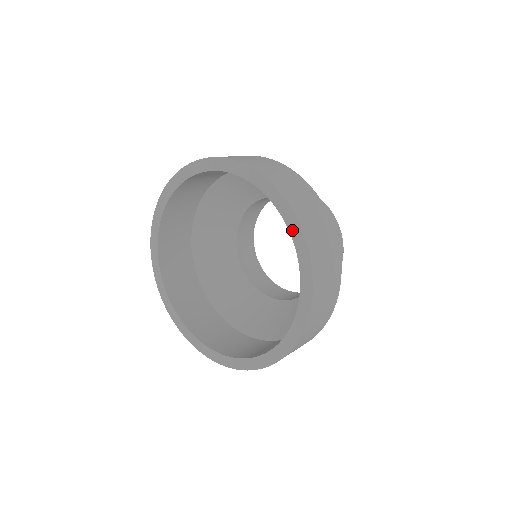
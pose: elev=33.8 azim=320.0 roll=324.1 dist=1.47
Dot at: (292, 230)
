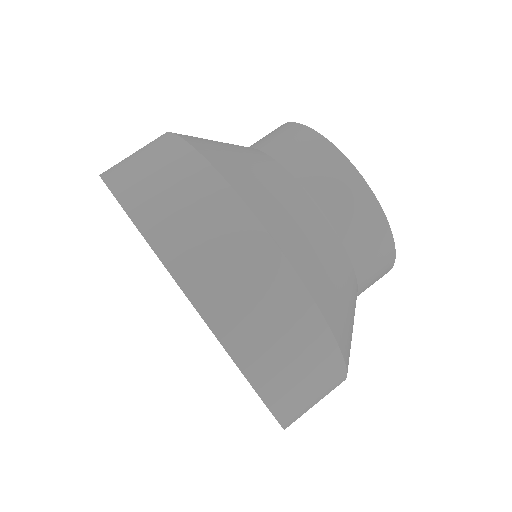
Dot at: occluded
